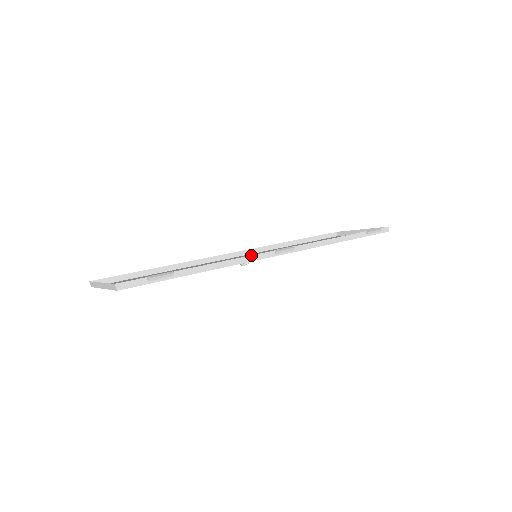
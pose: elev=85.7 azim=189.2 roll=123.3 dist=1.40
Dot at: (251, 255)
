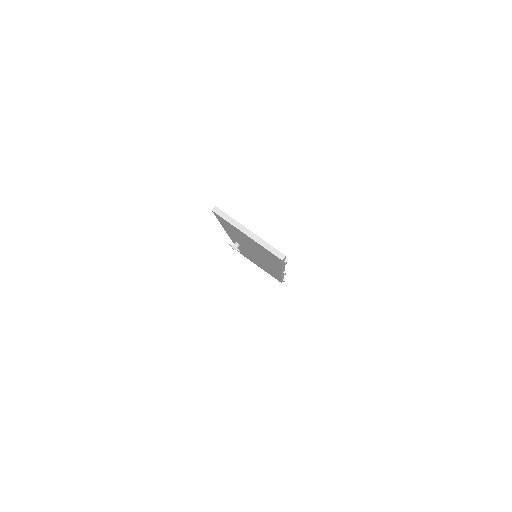
Dot at: occluded
